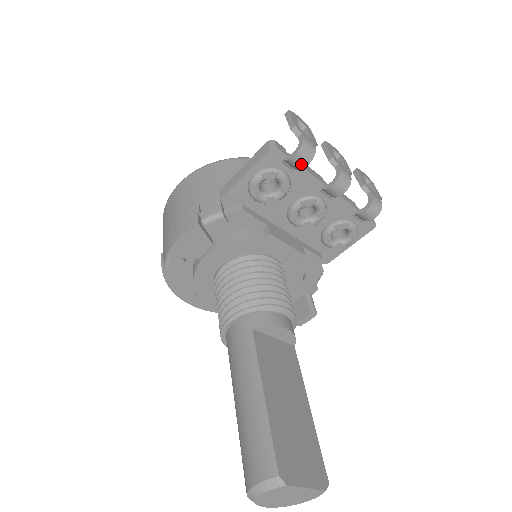
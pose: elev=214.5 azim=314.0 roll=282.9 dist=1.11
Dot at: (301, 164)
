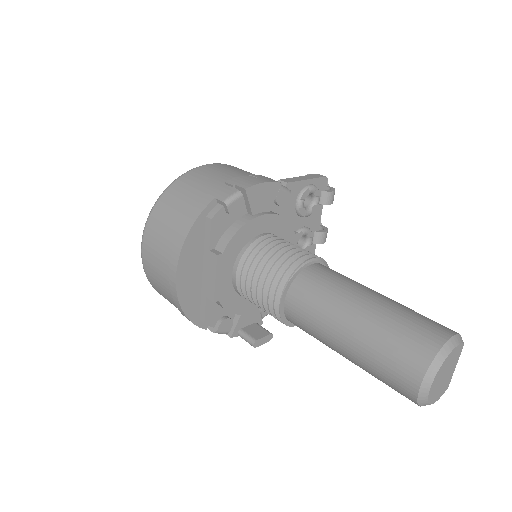
Dot at: (329, 200)
